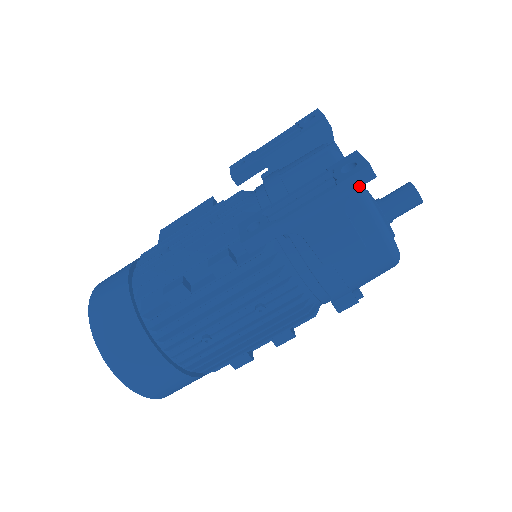
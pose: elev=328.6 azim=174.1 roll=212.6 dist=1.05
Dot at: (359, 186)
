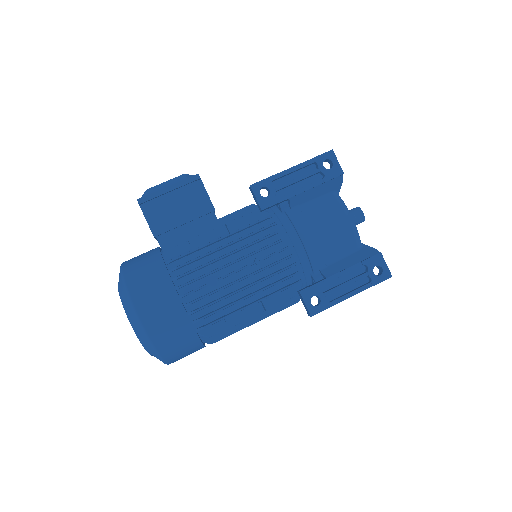
Dot at: occluded
